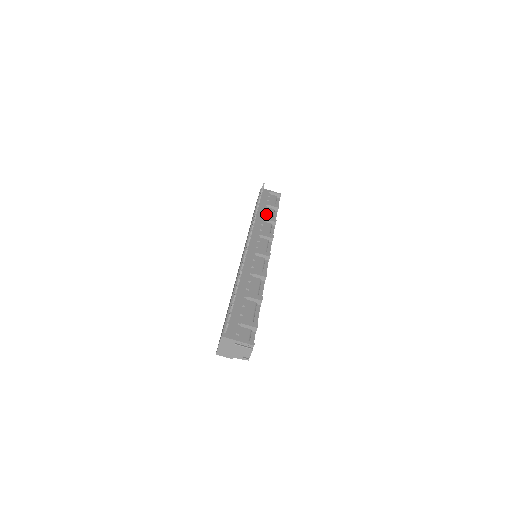
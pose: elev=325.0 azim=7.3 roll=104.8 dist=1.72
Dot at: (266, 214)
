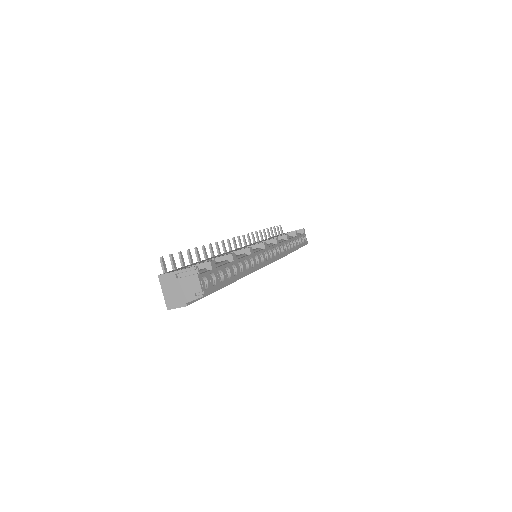
Dot at: occluded
